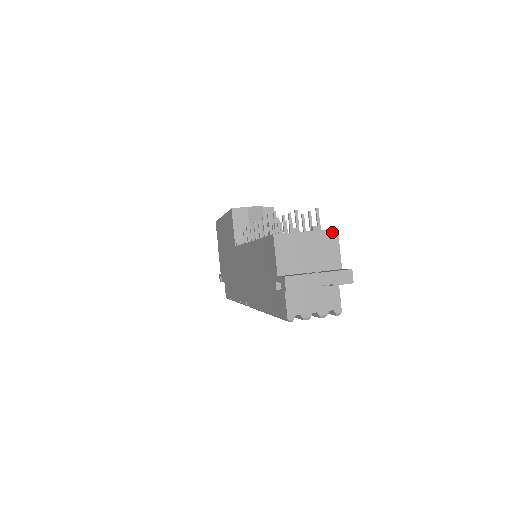
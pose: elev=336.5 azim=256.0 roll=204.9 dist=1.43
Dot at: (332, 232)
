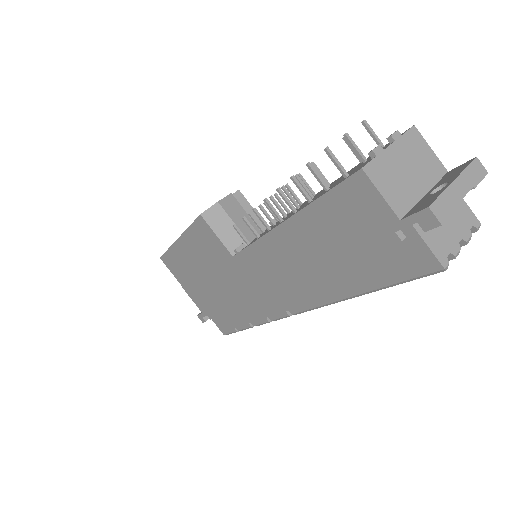
Dot at: (412, 132)
